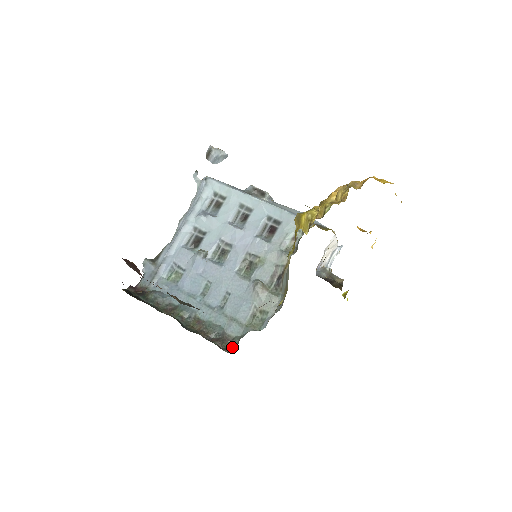
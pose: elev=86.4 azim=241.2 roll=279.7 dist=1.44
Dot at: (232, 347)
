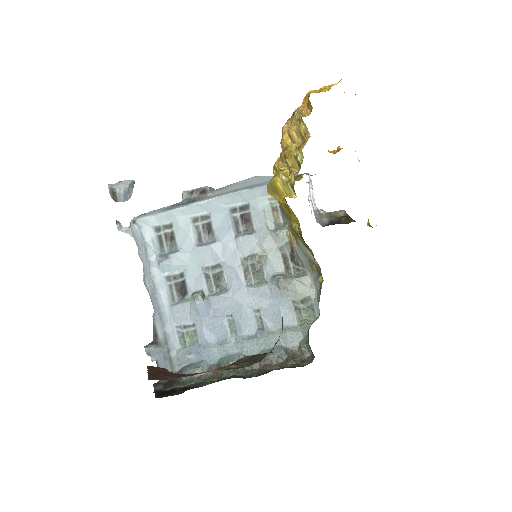
Dot at: (306, 355)
